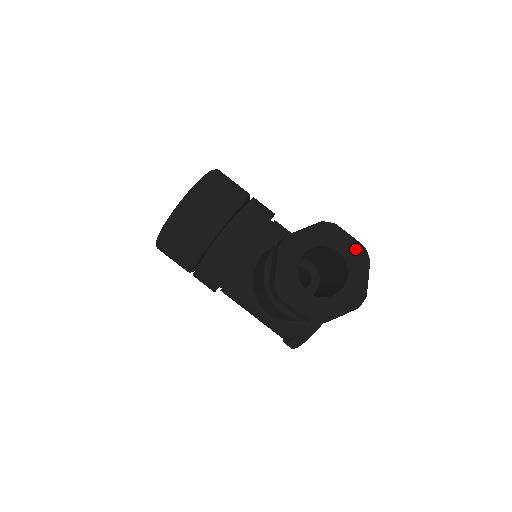
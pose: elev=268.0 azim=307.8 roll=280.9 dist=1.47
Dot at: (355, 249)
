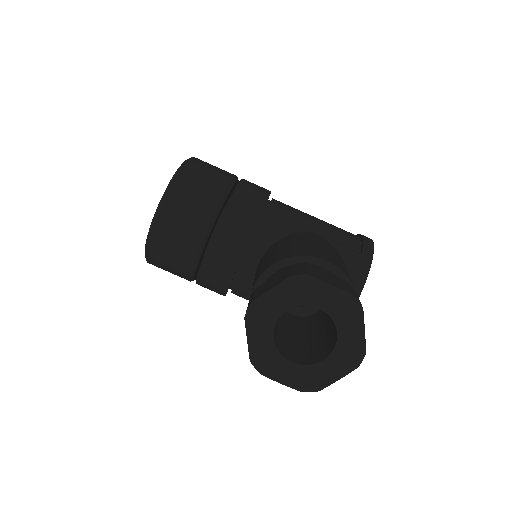
Dot at: (341, 301)
